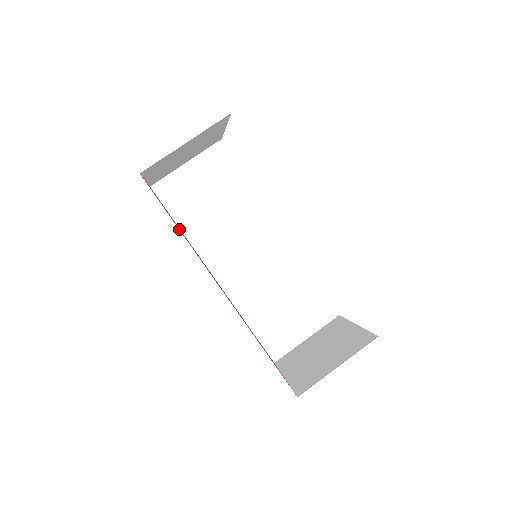
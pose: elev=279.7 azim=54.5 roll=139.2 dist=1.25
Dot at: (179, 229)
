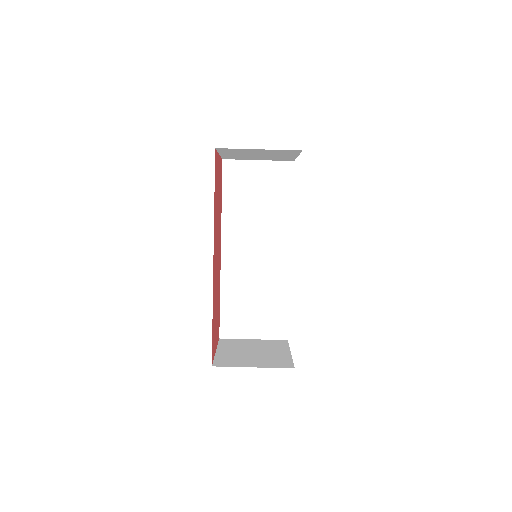
Dot at: occluded
